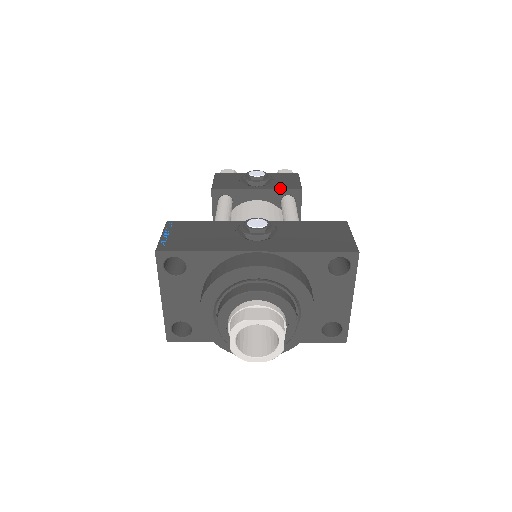
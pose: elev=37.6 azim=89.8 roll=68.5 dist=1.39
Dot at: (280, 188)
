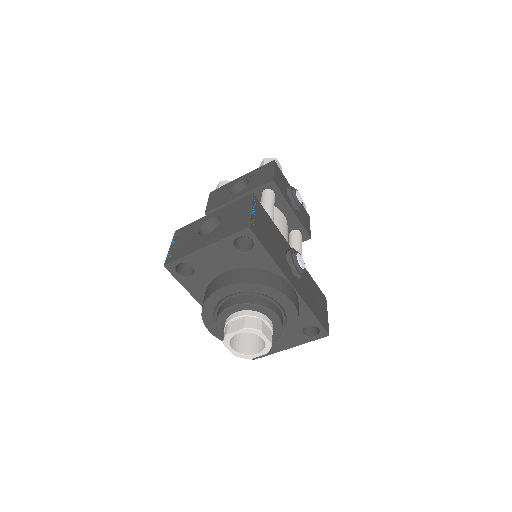
Dot at: (303, 224)
